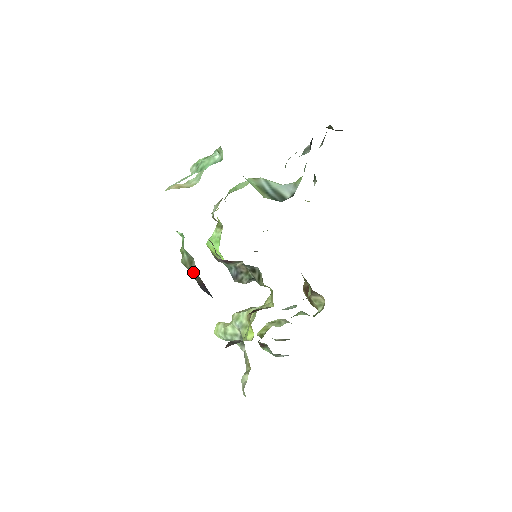
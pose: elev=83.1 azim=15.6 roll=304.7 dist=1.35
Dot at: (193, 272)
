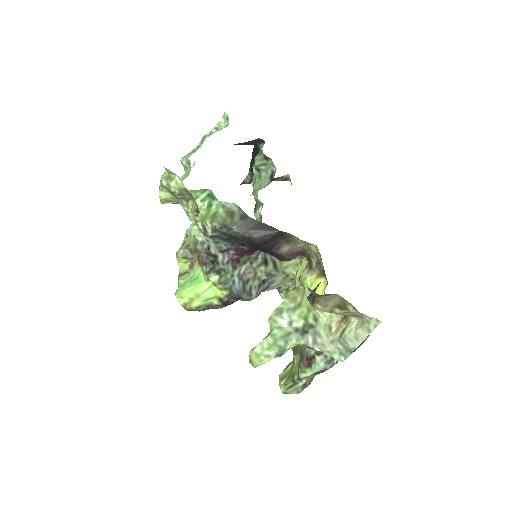
Dot at: (239, 221)
